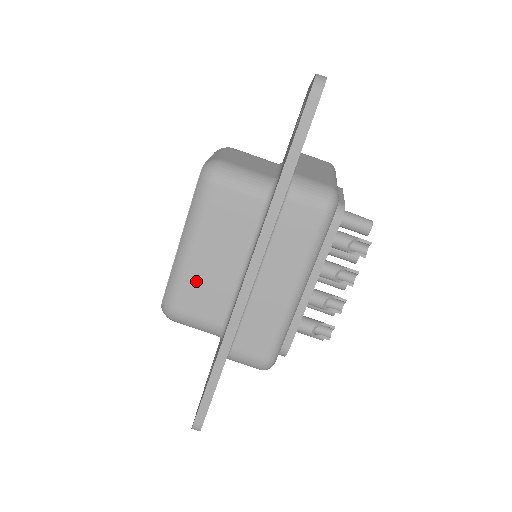
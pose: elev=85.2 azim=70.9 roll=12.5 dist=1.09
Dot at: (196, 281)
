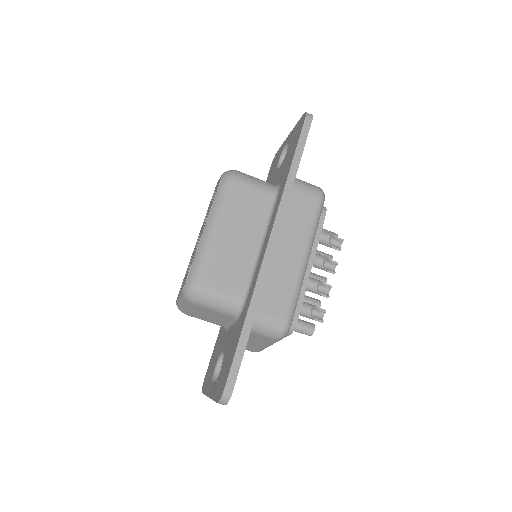
Dot at: (220, 257)
